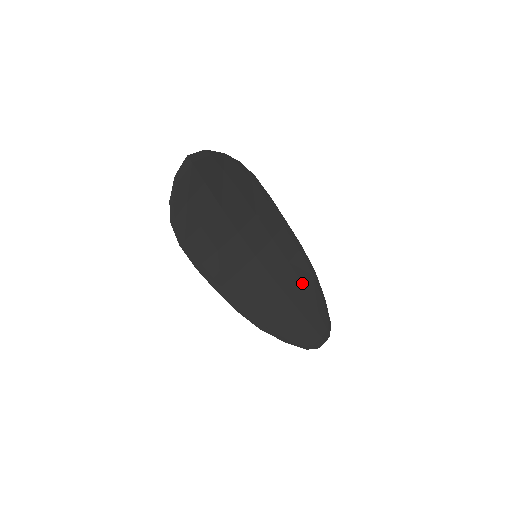
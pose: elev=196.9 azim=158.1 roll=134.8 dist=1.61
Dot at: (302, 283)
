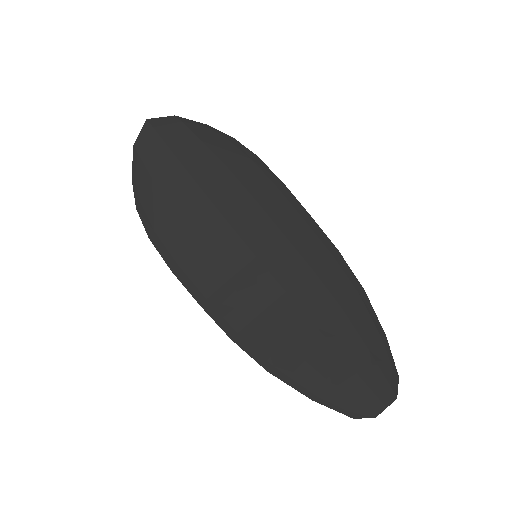
Dot at: (337, 303)
